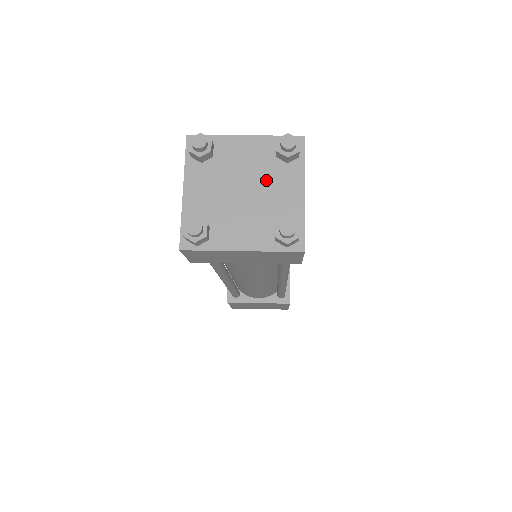
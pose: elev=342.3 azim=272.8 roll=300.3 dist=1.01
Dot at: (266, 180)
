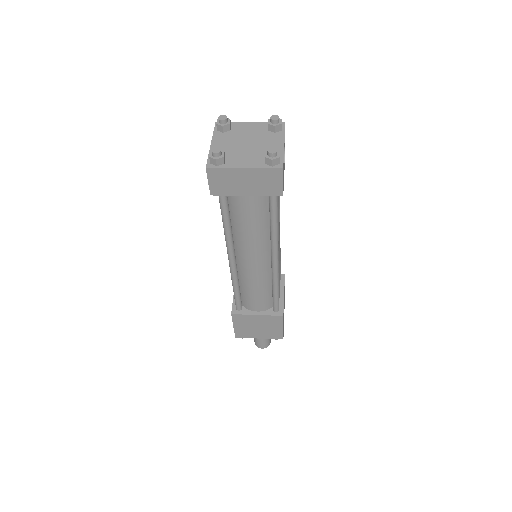
Dot at: (261, 139)
